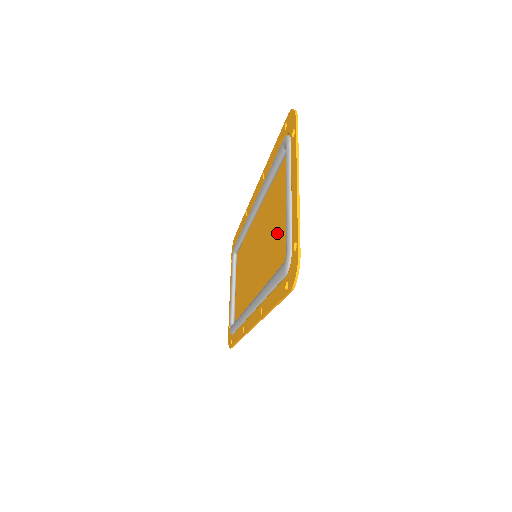
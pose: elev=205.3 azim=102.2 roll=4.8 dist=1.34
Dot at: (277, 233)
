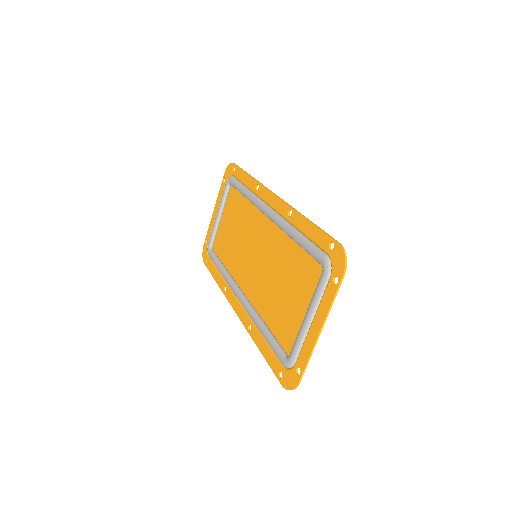
Dot at: (285, 301)
